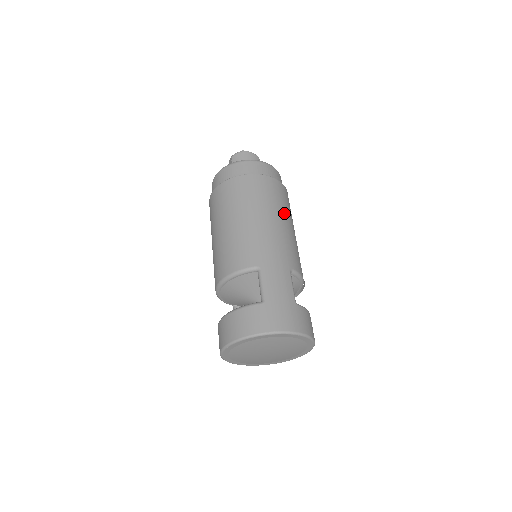
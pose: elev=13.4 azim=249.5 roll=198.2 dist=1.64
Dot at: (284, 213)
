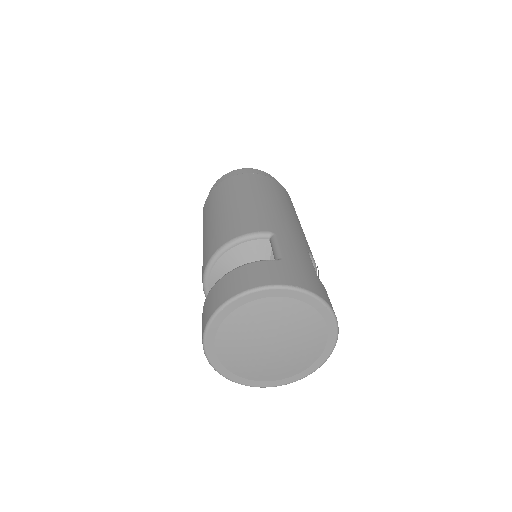
Dot at: (296, 214)
